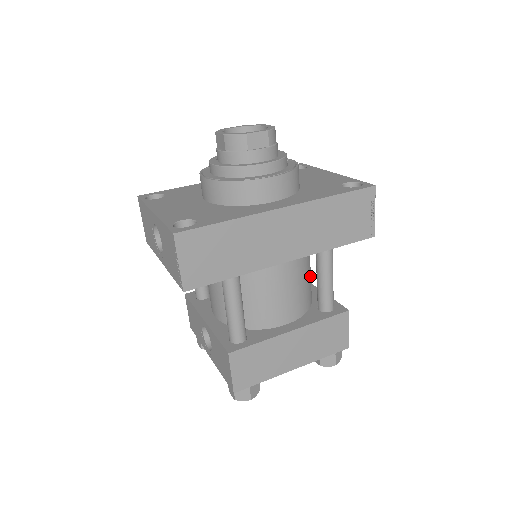
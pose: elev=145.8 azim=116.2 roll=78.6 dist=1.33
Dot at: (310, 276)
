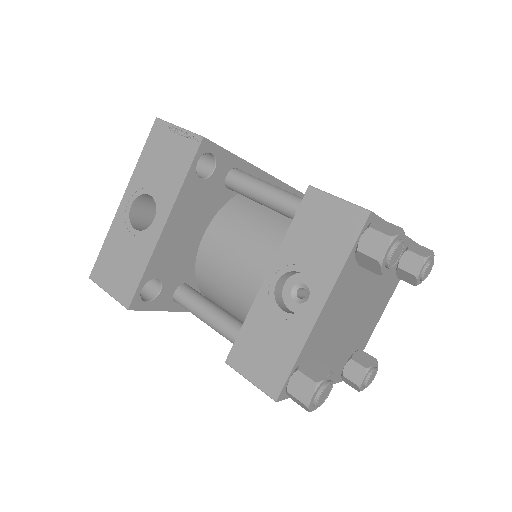
Dot at: occluded
